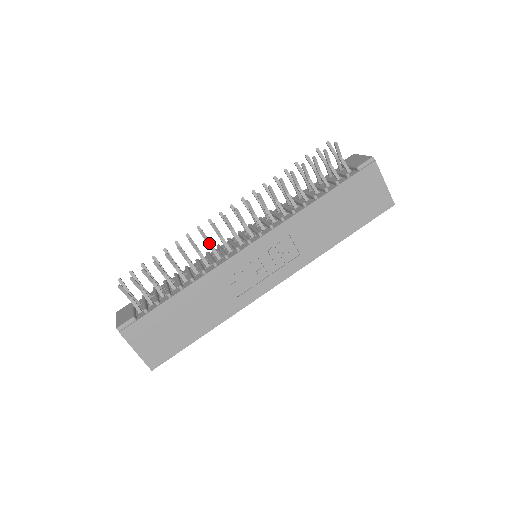
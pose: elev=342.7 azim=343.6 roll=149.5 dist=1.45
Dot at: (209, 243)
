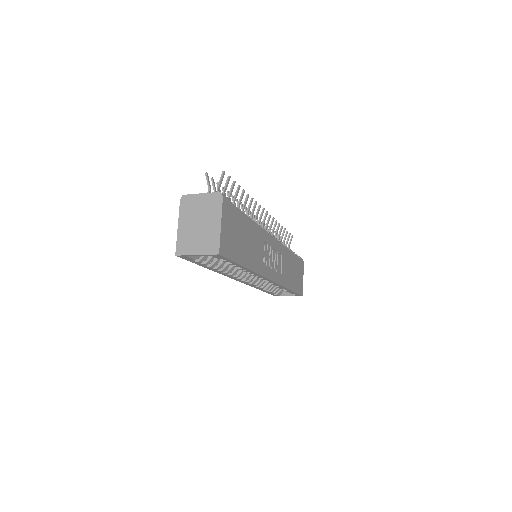
Dot at: (252, 215)
